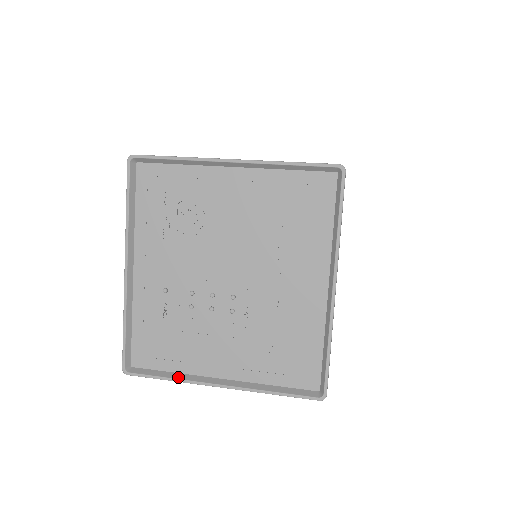
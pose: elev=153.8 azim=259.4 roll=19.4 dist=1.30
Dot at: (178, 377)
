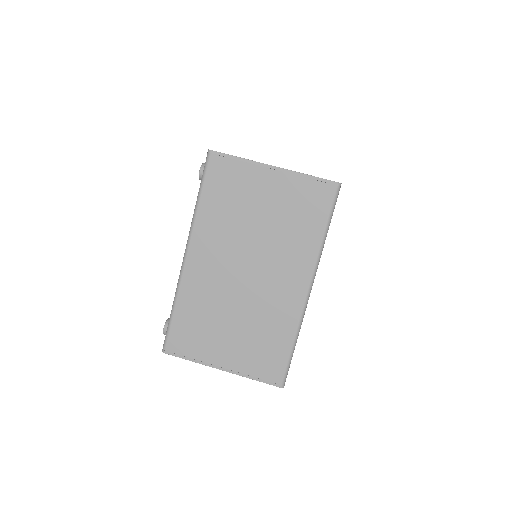
Dot at: occluded
